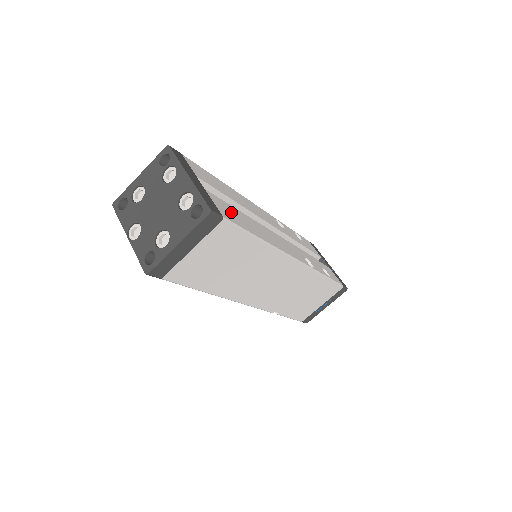
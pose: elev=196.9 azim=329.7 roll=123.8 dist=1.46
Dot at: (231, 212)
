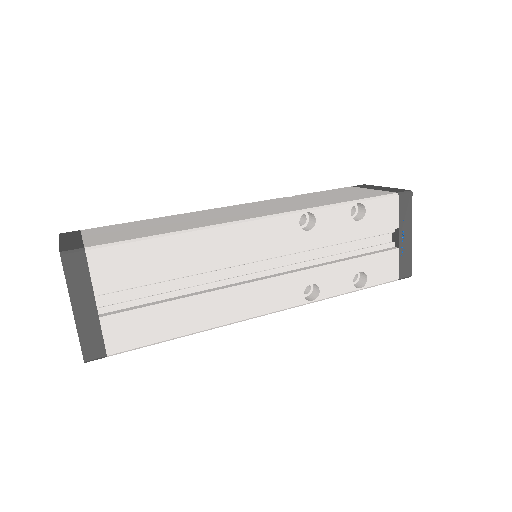
Dot at: (139, 324)
